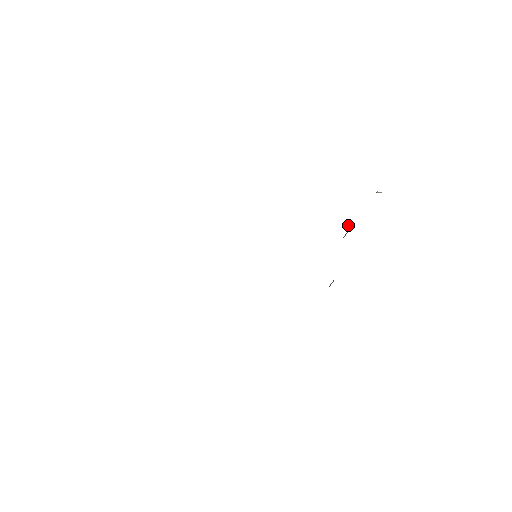
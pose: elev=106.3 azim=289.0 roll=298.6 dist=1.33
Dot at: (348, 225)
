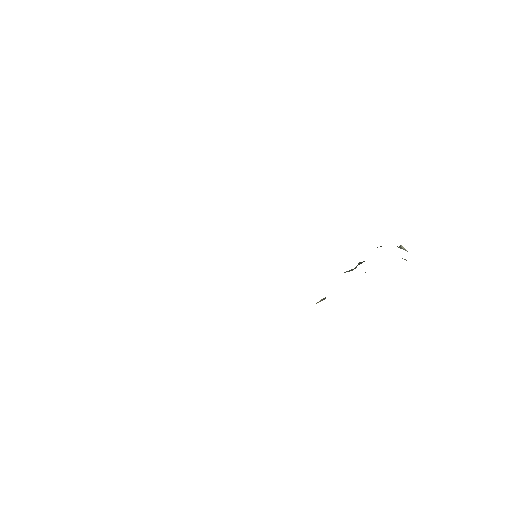
Dot at: (358, 263)
